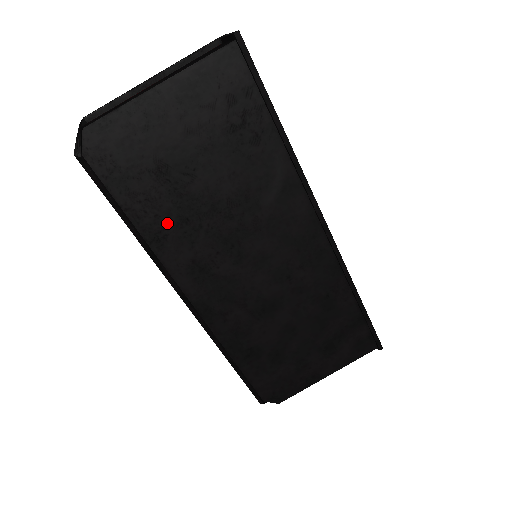
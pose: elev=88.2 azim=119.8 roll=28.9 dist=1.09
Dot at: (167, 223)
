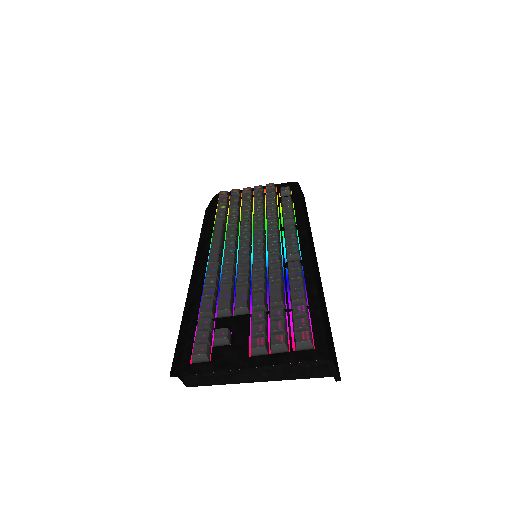
Dot at: occluded
